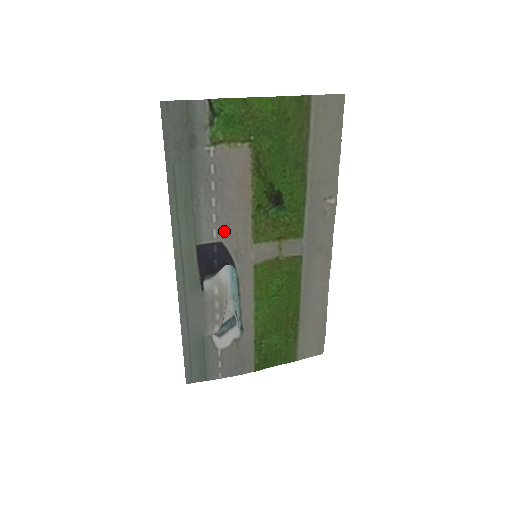
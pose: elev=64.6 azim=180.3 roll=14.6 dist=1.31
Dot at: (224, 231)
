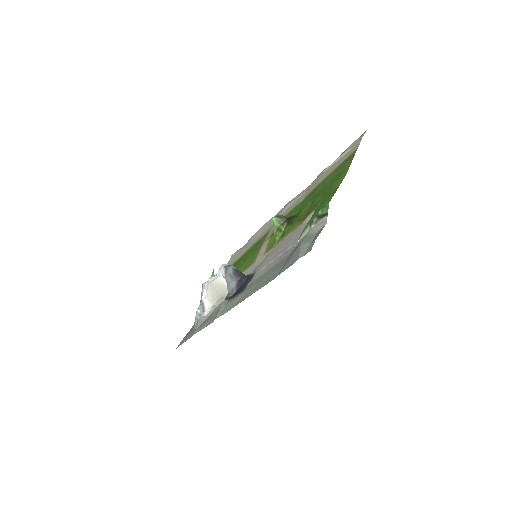
Dot at: (260, 267)
